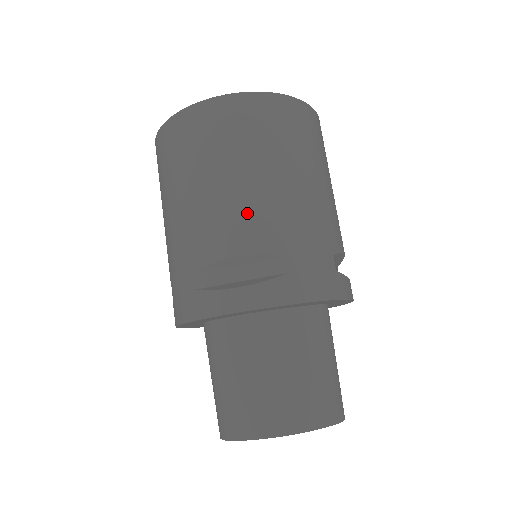
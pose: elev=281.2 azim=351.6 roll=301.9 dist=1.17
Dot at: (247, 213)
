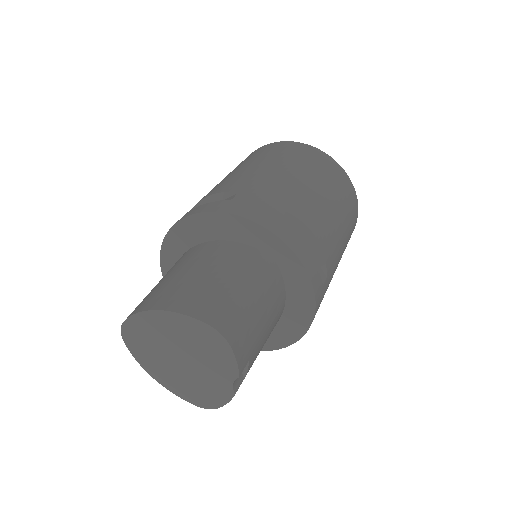
Dot at: (232, 179)
